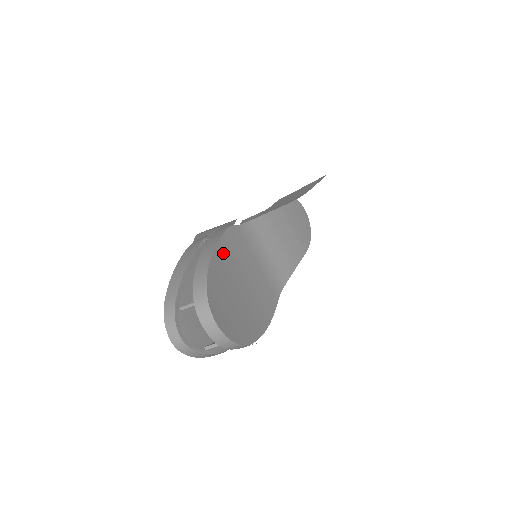
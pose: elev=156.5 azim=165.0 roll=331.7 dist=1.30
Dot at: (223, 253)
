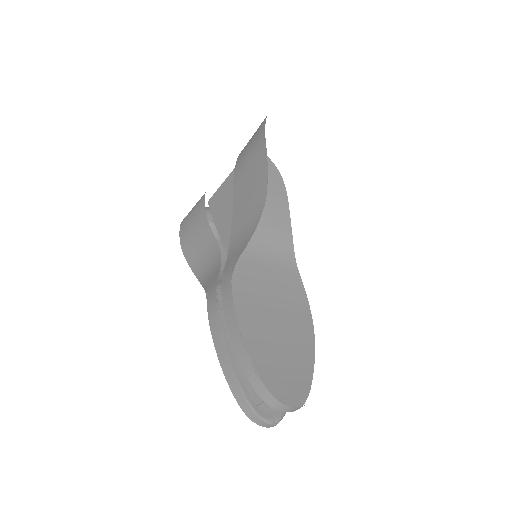
Dot at: (241, 310)
